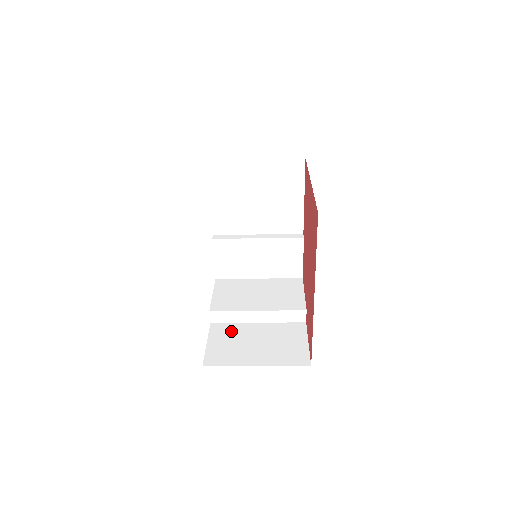
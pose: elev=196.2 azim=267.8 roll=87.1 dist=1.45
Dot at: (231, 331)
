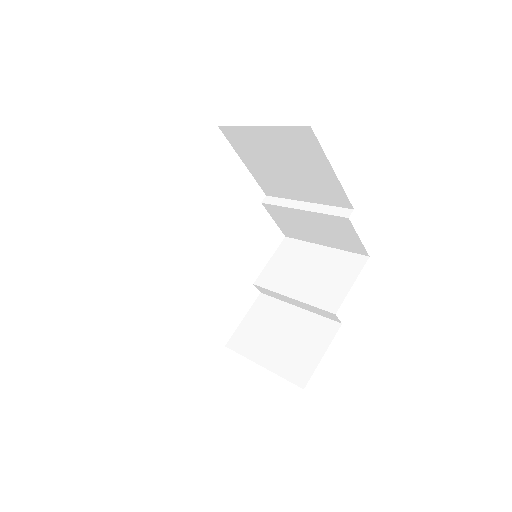
Dot at: (269, 310)
